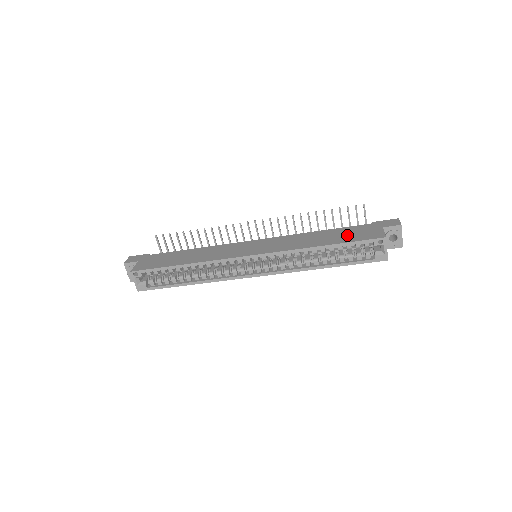
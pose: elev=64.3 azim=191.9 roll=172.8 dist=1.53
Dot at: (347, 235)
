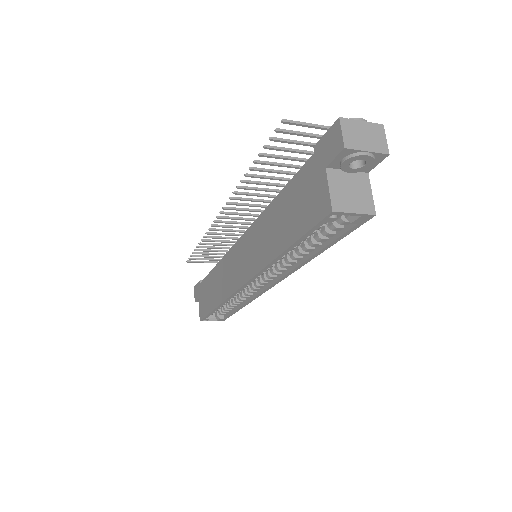
Dot at: (296, 212)
